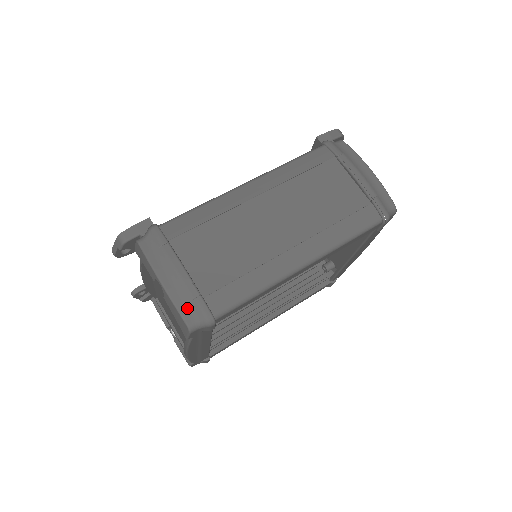
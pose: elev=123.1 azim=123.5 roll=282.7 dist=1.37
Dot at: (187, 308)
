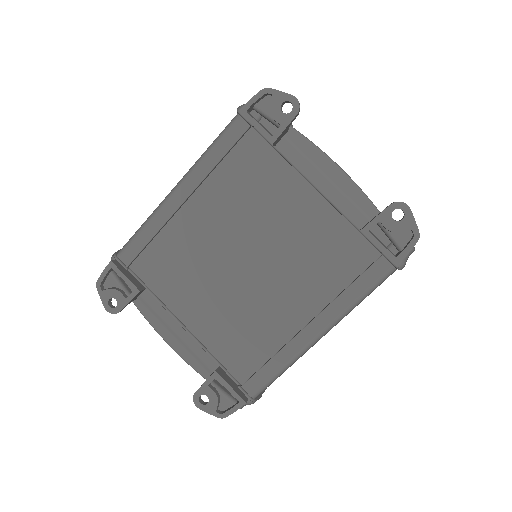
Dot at: occluded
